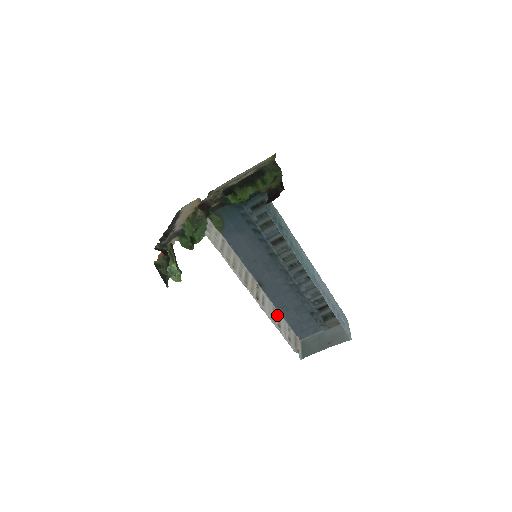
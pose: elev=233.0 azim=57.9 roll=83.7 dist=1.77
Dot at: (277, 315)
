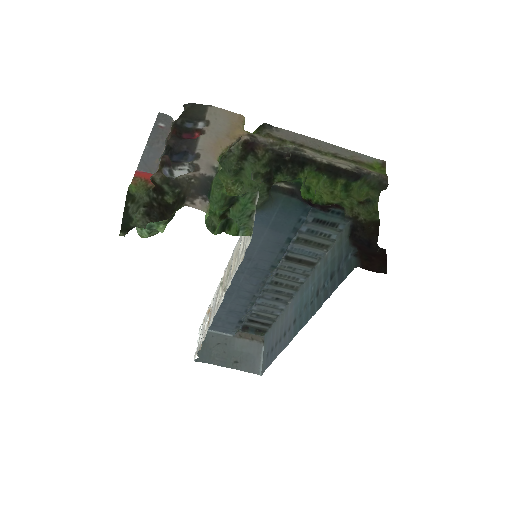
Dot at: (210, 311)
